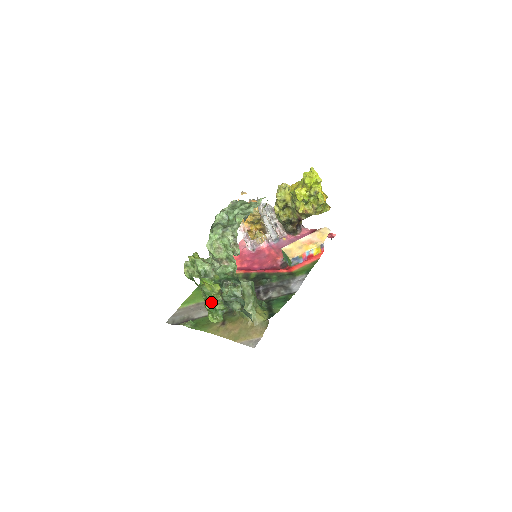
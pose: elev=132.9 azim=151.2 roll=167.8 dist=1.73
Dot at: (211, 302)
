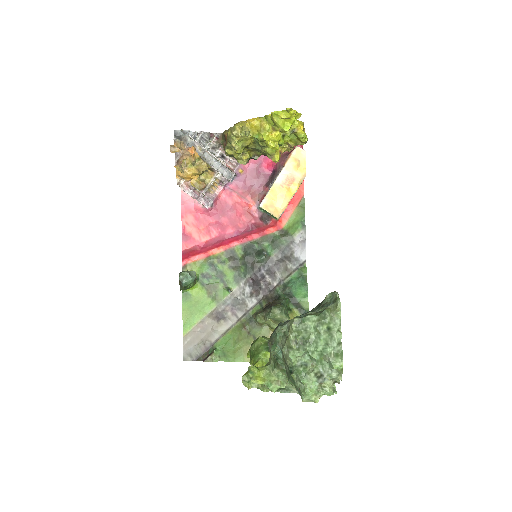
Dot at: occluded
